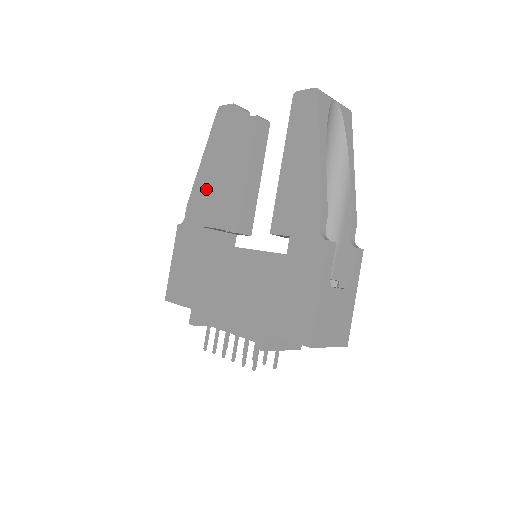
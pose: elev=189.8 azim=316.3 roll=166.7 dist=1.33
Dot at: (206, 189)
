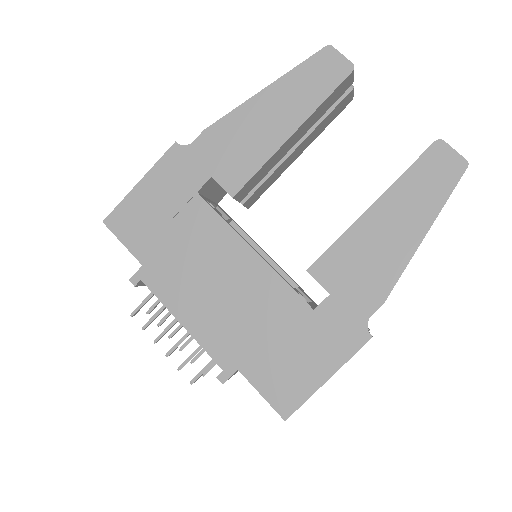
Dot at: (247, 137)
